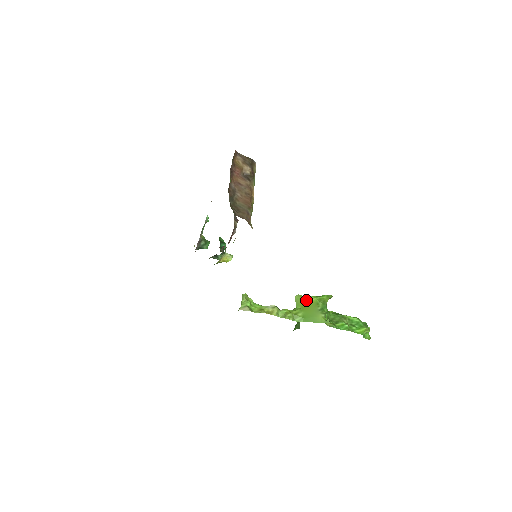
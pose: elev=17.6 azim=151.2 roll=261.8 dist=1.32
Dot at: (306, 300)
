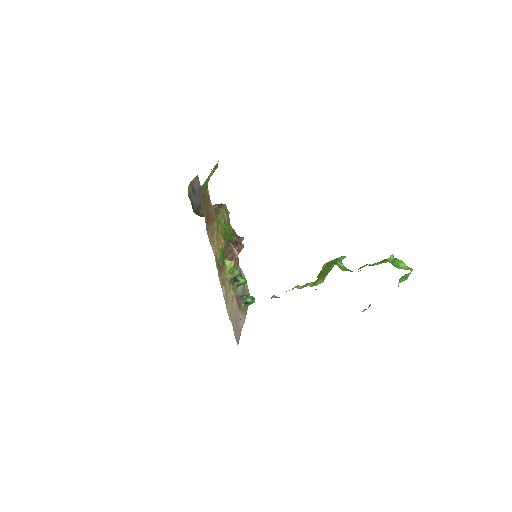
Dot at: (322, 269)
